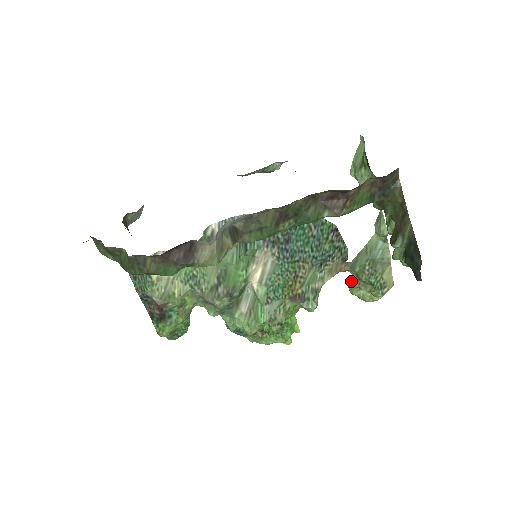
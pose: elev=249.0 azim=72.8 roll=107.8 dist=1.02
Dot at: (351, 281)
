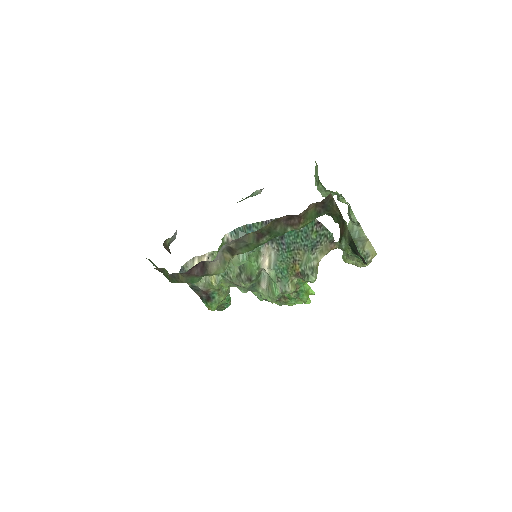
Dot at: (343, 255)
